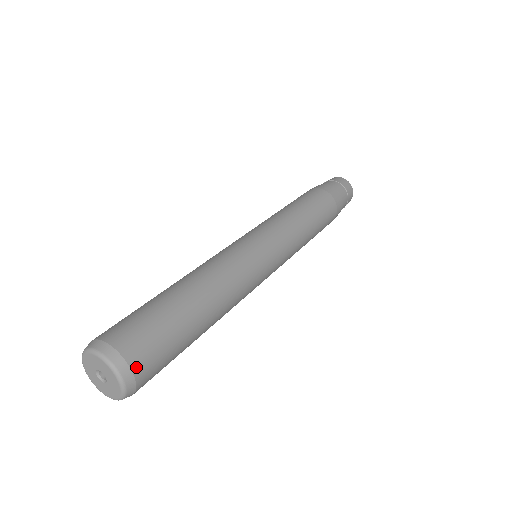
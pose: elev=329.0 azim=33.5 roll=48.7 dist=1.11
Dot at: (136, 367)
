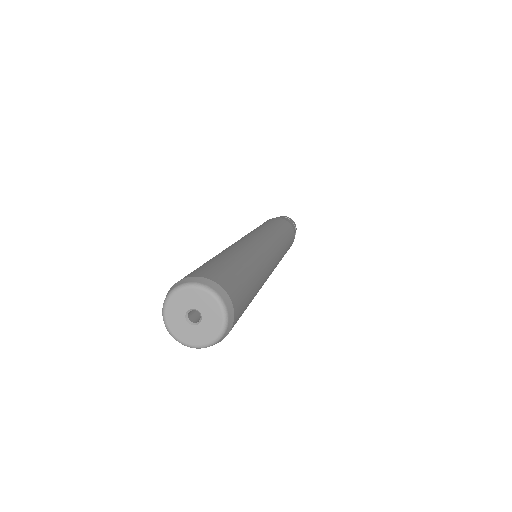
Dot at: (233, 325)
